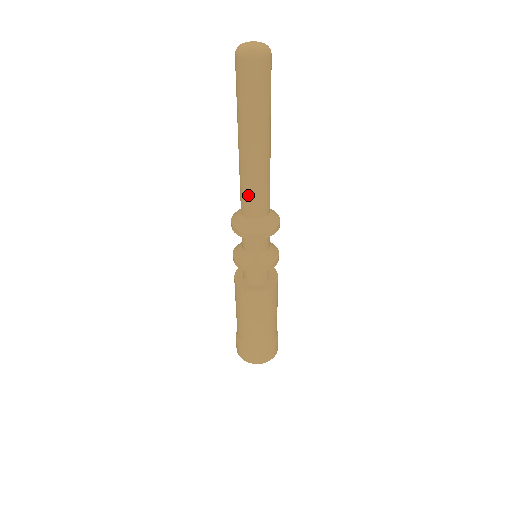
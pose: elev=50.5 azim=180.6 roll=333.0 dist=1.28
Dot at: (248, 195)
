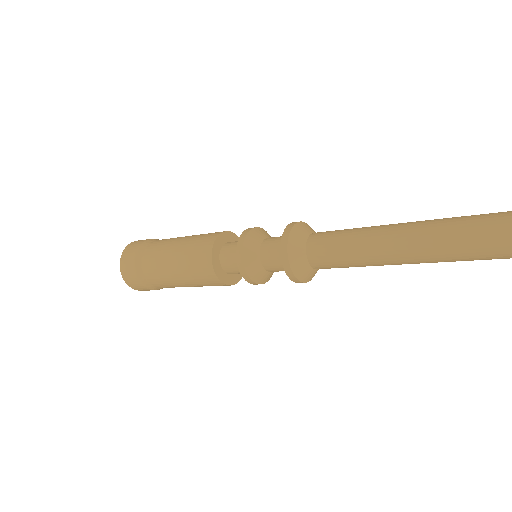
Dot at: (347, 267)
